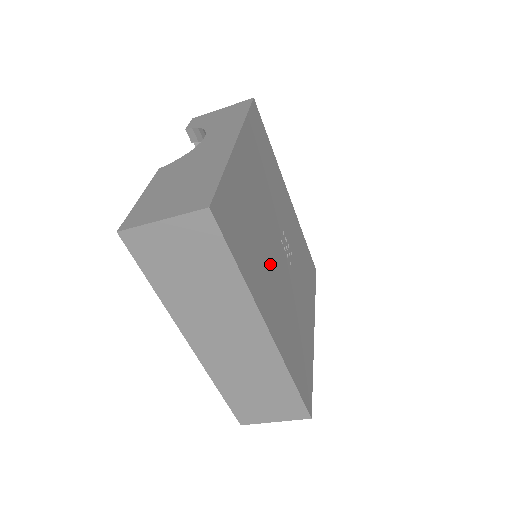
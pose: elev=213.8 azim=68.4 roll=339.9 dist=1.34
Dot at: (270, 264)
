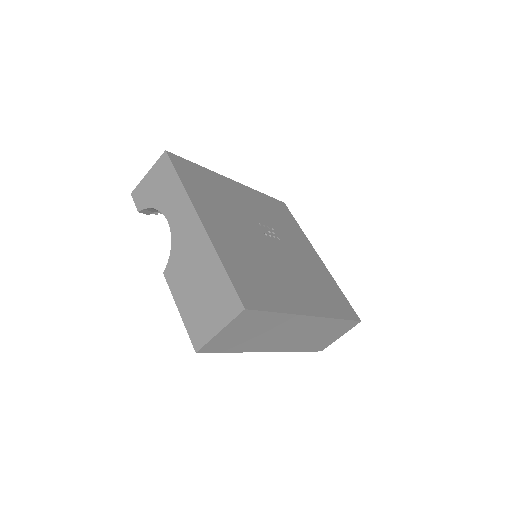
Dot at: (278, 269)
